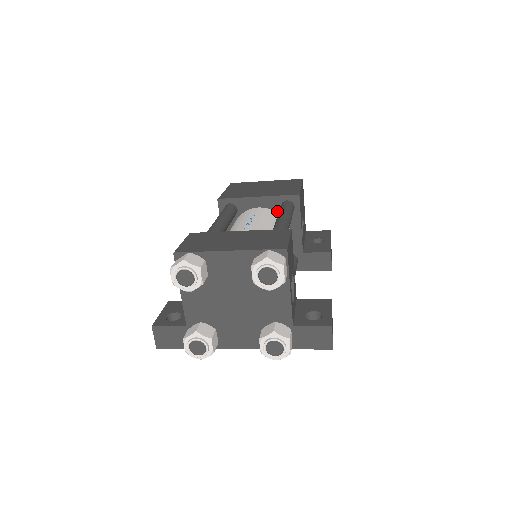
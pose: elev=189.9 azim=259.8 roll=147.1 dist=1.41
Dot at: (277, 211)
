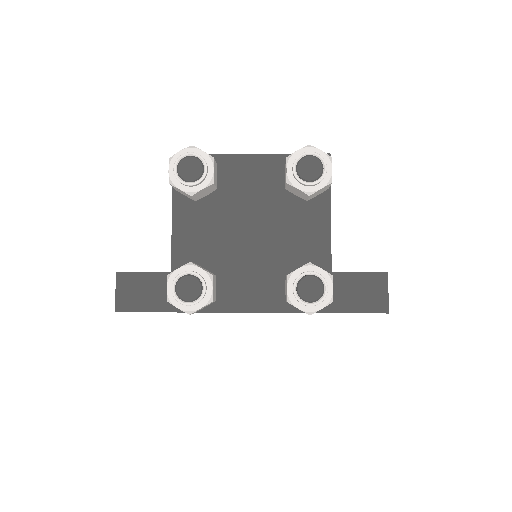
Dot at: occluded
